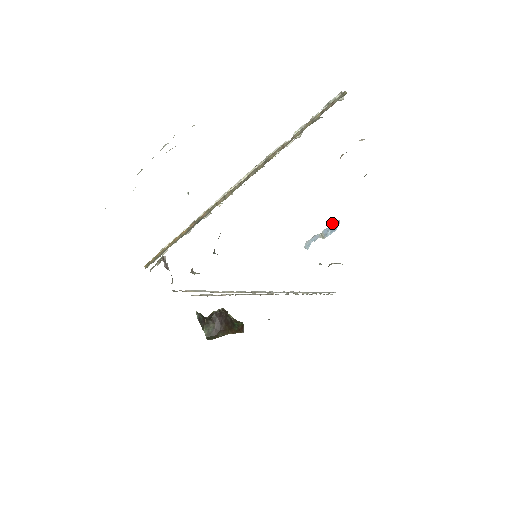
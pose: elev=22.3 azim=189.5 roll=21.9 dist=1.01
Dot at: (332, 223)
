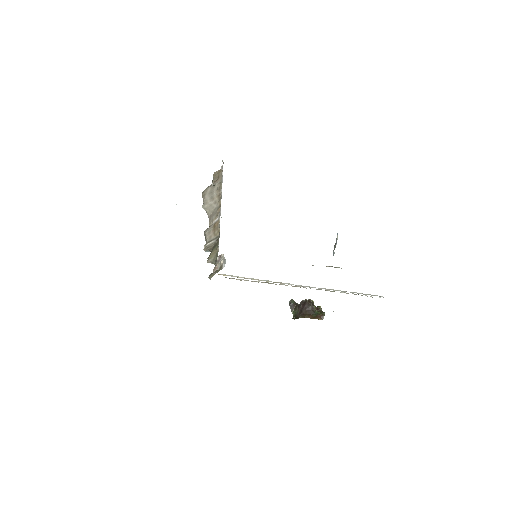
Dot at: occluded
